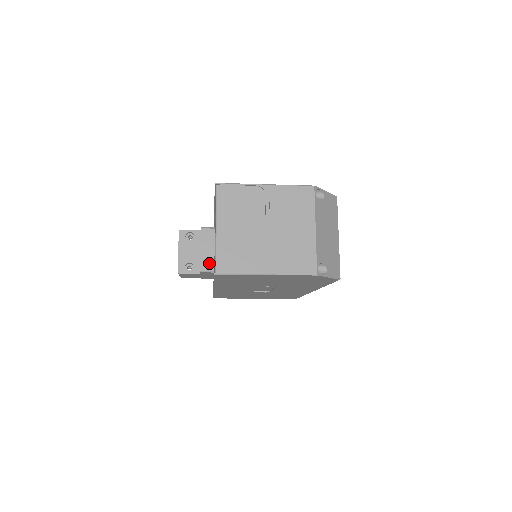
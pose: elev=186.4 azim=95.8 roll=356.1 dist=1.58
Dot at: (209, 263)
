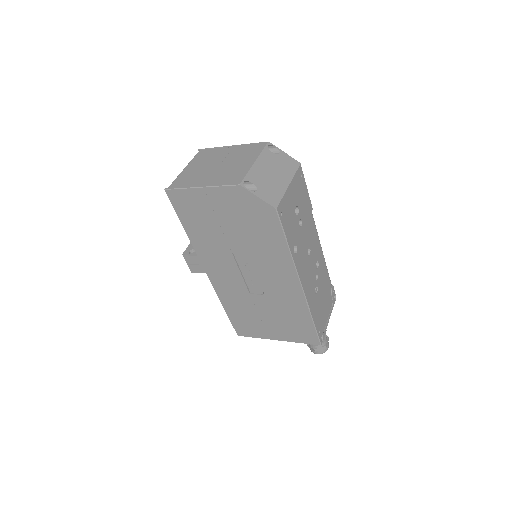
Dot at: occluded
